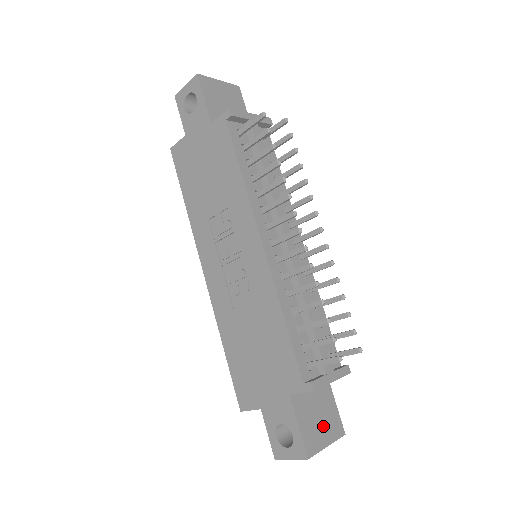
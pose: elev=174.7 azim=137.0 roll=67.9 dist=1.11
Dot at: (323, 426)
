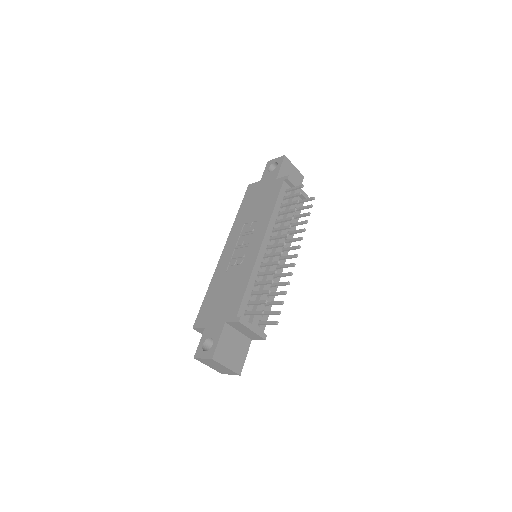
Dot at: (231, 356)
